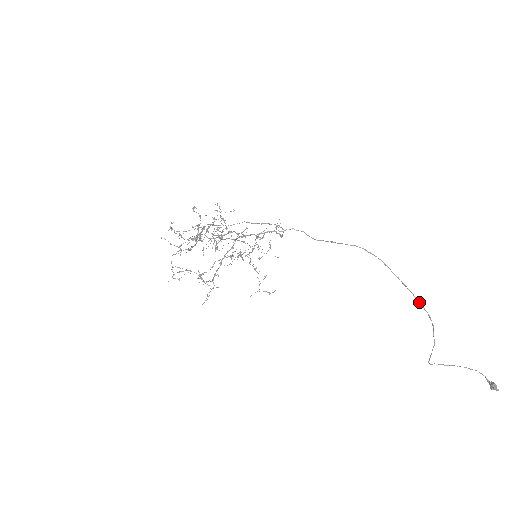
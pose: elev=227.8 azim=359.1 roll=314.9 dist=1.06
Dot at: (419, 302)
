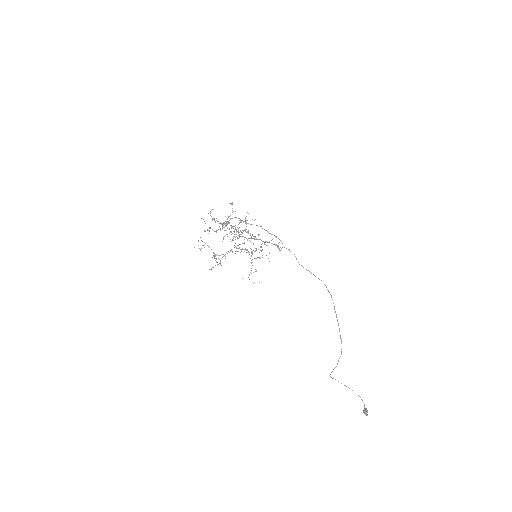
Dot at: (340, 336)
